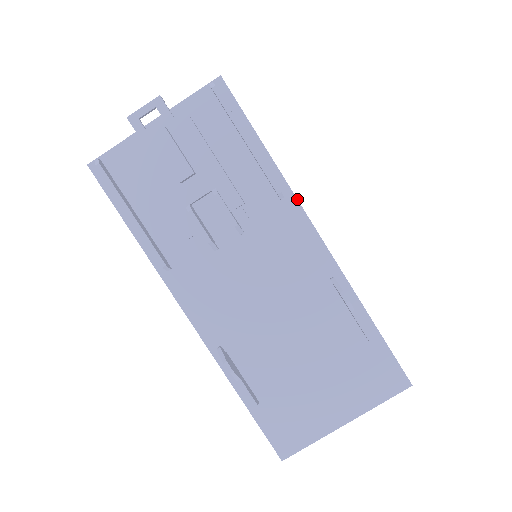
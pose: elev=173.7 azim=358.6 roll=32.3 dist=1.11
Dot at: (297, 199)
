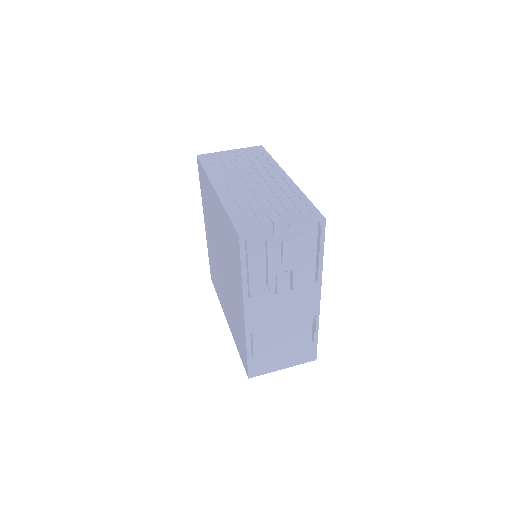
Dot at: occluded
